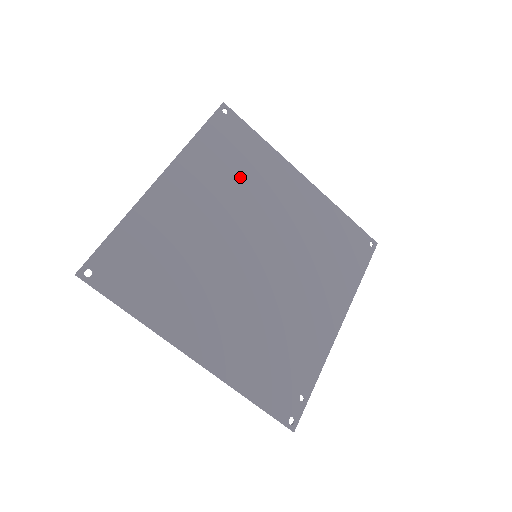
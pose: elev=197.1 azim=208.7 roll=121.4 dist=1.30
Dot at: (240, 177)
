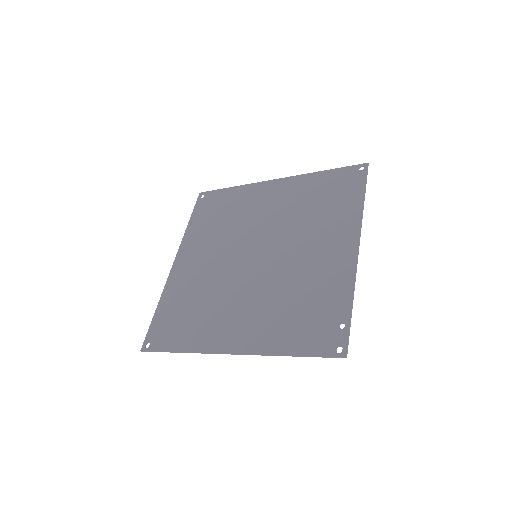
Dot at: (225, 221)
